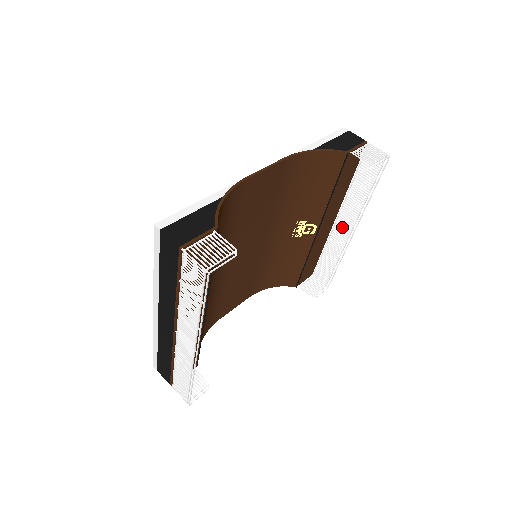
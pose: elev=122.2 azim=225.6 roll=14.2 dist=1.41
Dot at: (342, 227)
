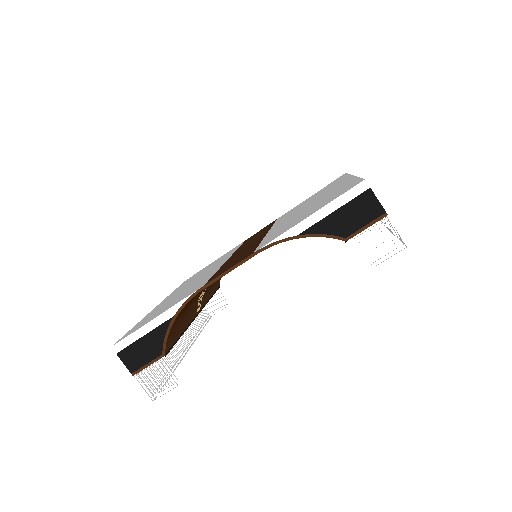
Dot at: occluded
